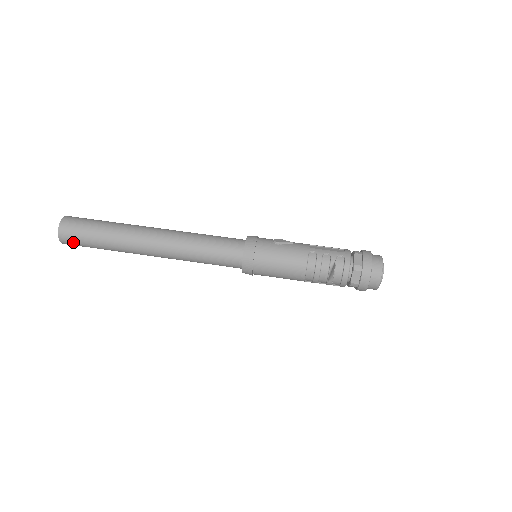
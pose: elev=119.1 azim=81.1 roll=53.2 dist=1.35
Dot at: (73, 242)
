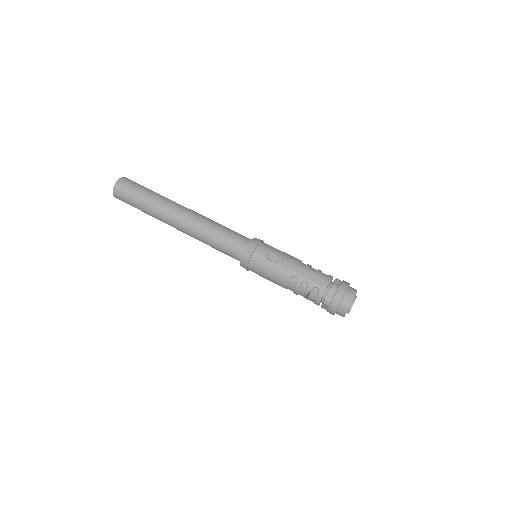
Dot at: (125, 202)
